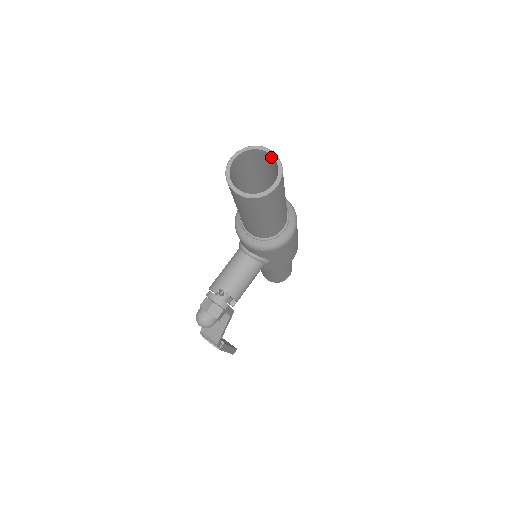
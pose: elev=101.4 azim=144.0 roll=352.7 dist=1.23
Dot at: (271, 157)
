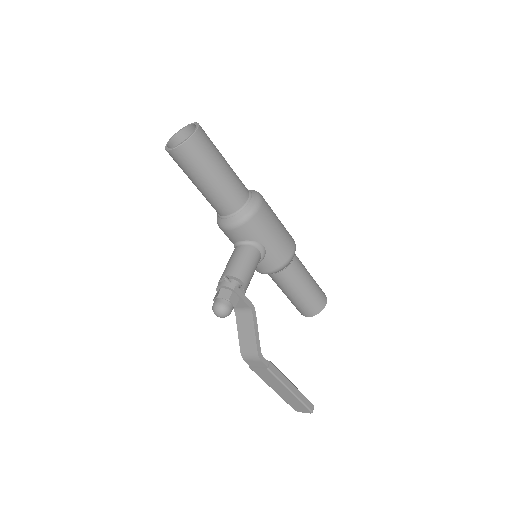
Dot at: (193, 128)
